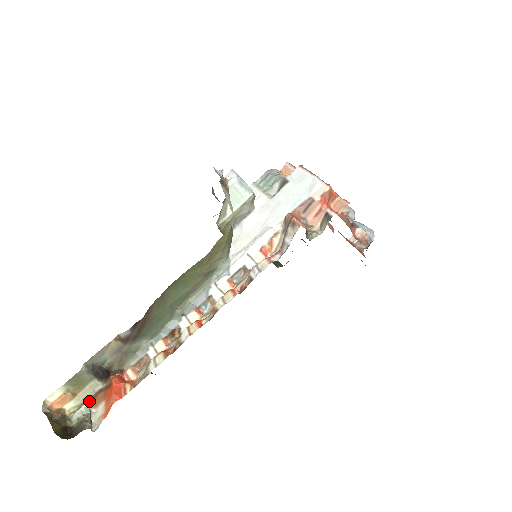
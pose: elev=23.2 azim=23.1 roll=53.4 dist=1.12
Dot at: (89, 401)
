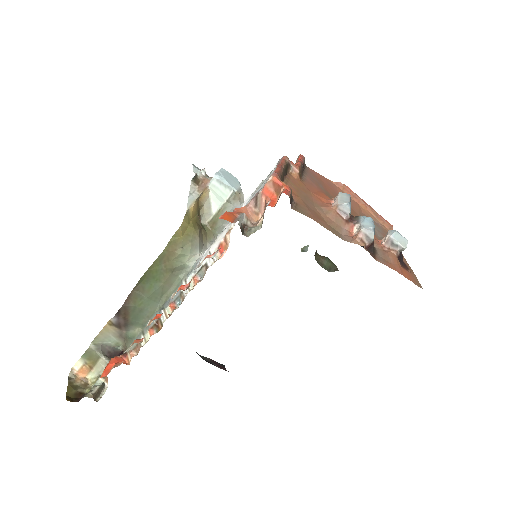
Dot at: occluded
